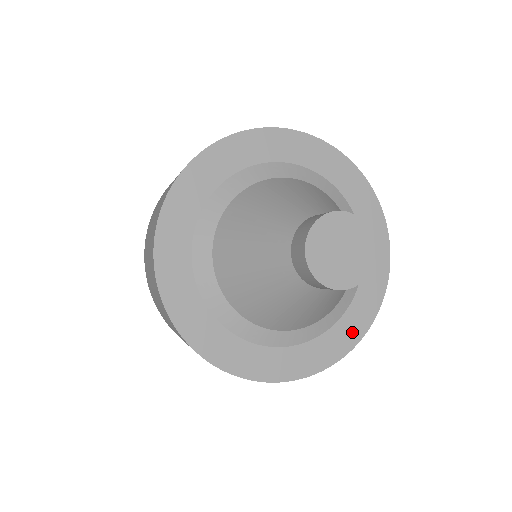
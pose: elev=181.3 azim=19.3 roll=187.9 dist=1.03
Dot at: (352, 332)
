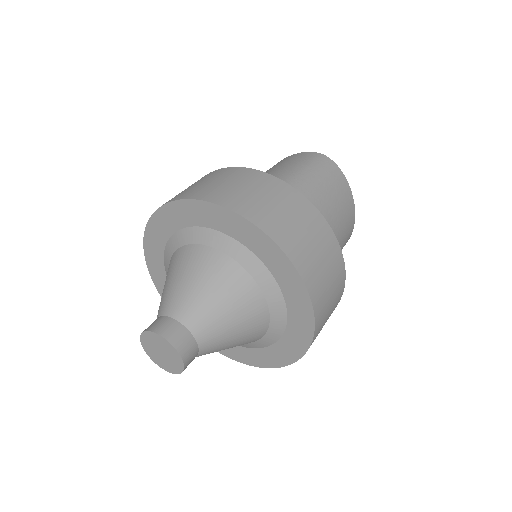
Dot at: (302, 335)
